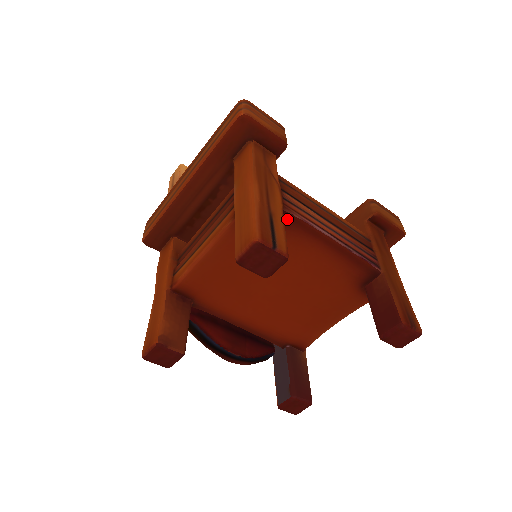
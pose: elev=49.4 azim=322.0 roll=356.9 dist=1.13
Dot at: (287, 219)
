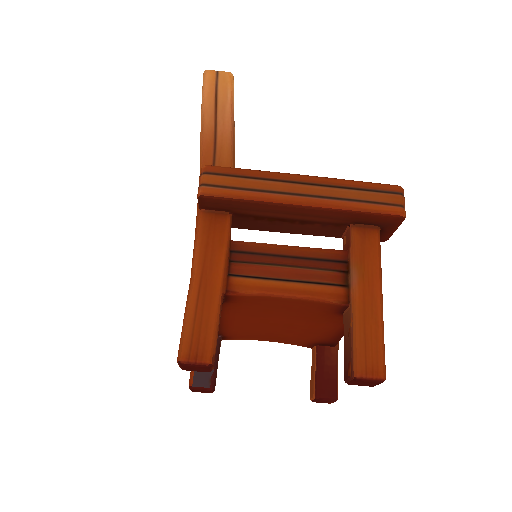
Dot at: occluded
